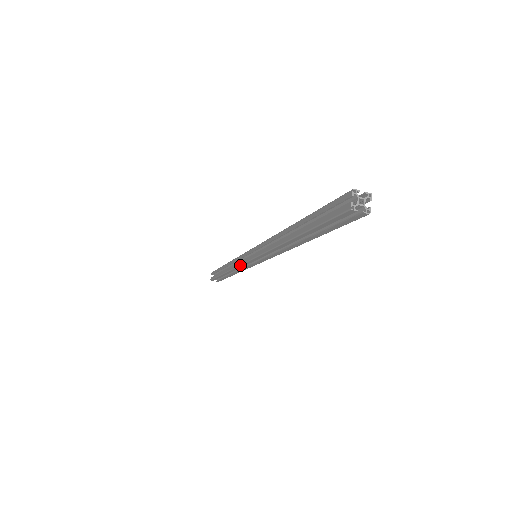
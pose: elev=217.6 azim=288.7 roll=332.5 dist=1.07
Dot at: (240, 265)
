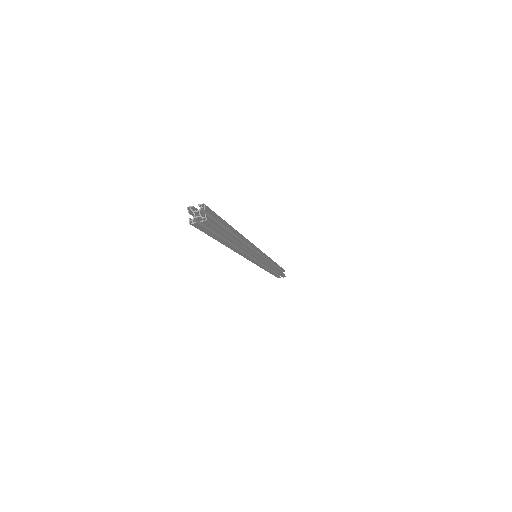
Dot at: occluded
